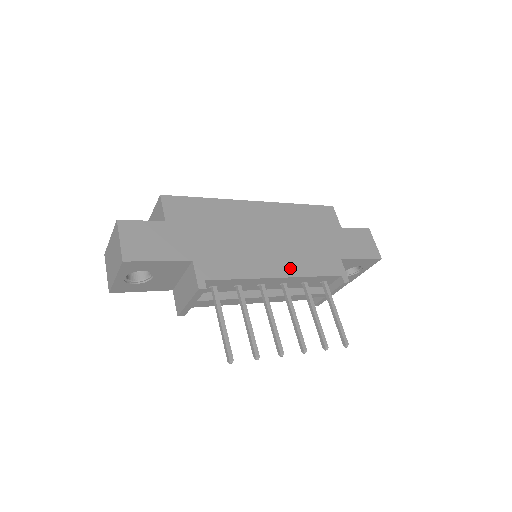
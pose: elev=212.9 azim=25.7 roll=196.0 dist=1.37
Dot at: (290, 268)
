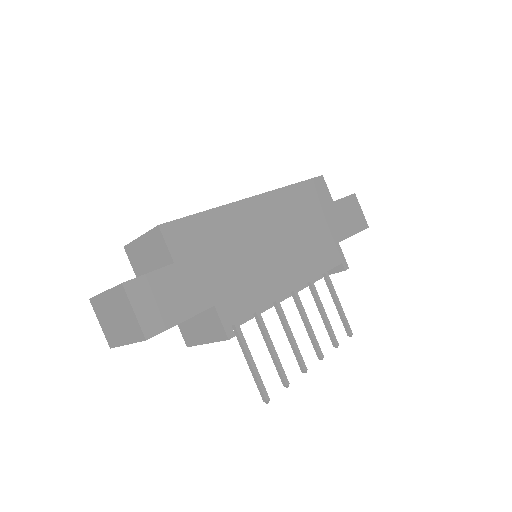
Dot at: (301, 274)
